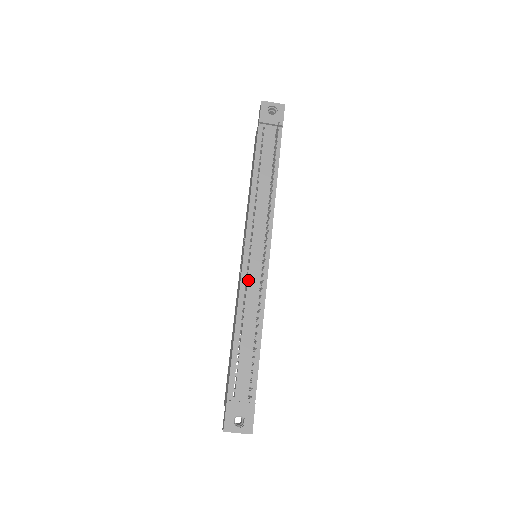
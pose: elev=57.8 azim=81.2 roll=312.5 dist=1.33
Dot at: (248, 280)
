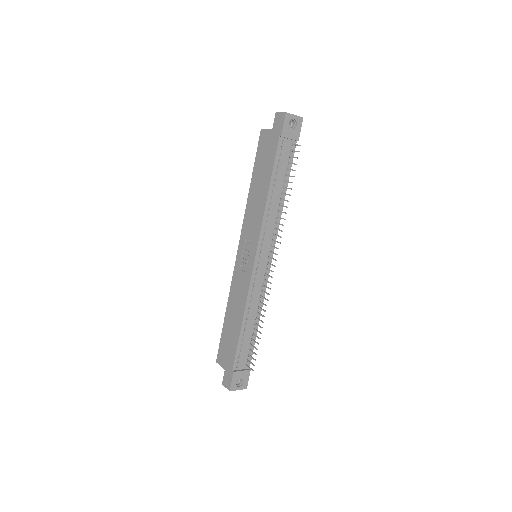
Dot at: (255, 284)
